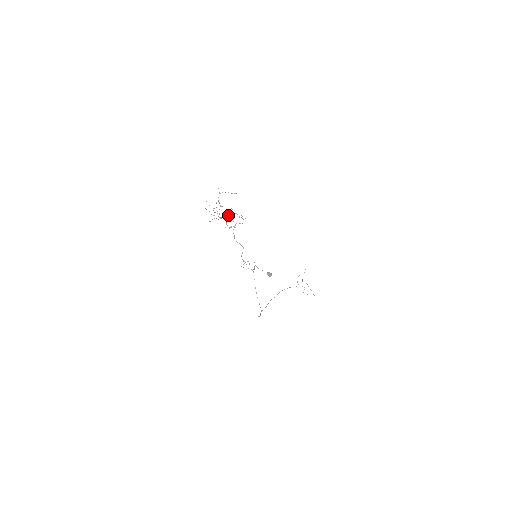
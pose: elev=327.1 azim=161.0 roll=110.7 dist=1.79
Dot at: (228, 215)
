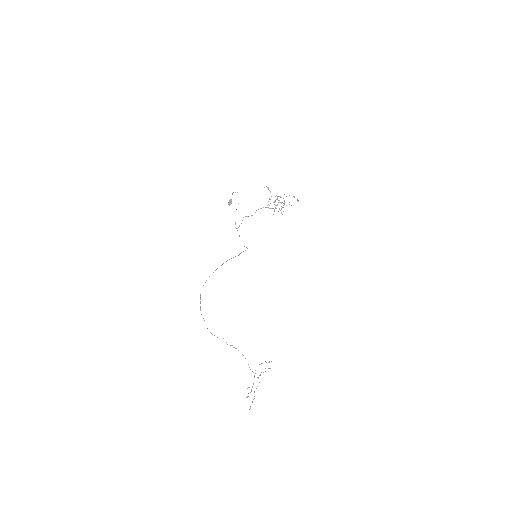
Dot at: occluded
